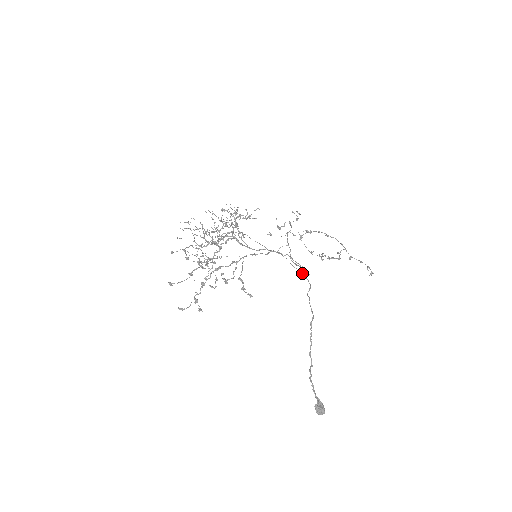
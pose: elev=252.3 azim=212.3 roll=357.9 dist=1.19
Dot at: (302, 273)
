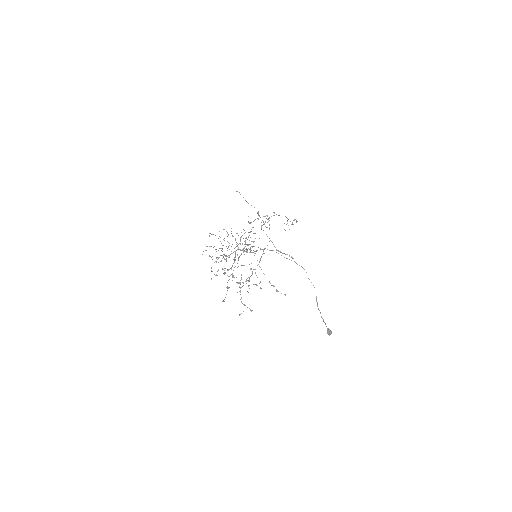
Dot at: (295, 262)
